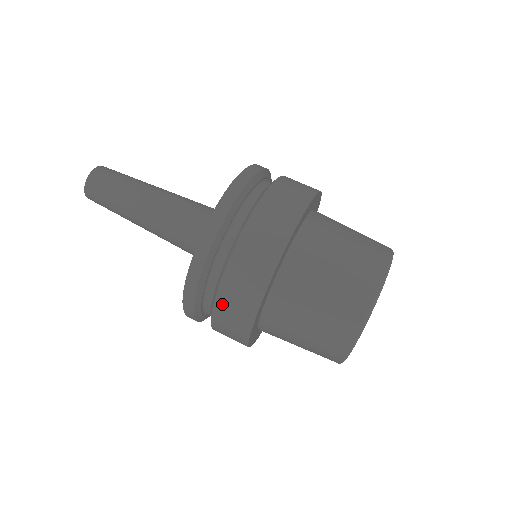
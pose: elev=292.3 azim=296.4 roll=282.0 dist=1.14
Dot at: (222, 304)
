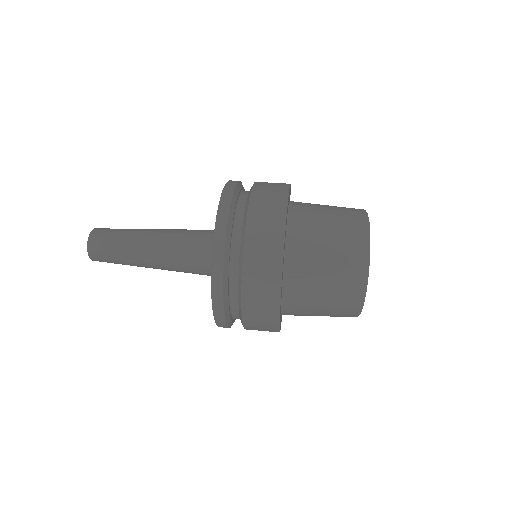
Dot at: (251, 255)
